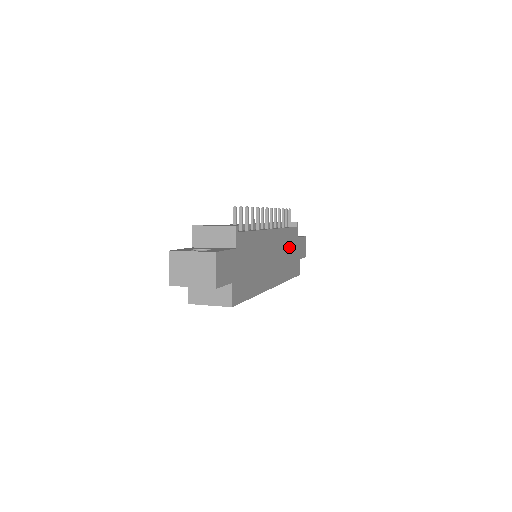
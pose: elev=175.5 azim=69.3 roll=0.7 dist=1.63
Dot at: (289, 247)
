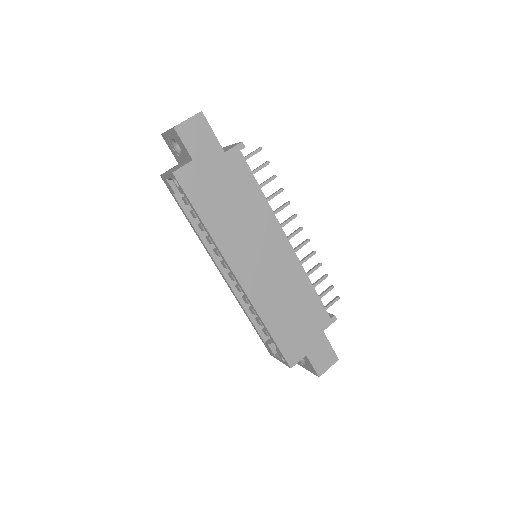
Dot at: (299, 306)
